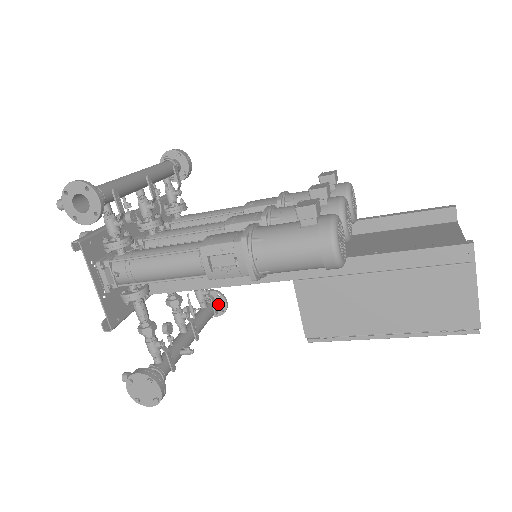
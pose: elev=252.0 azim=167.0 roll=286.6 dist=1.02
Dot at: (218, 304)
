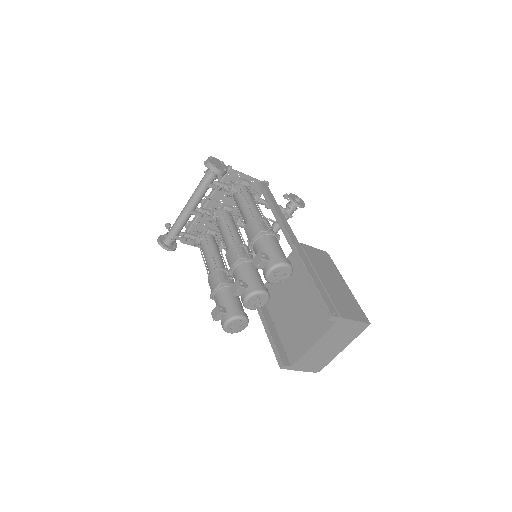
Dot at: (296, 206)
